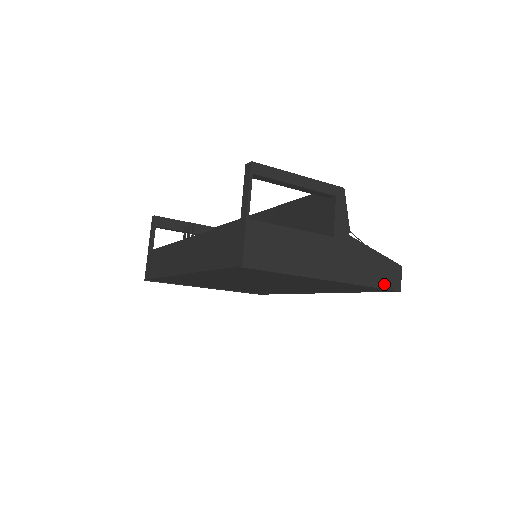
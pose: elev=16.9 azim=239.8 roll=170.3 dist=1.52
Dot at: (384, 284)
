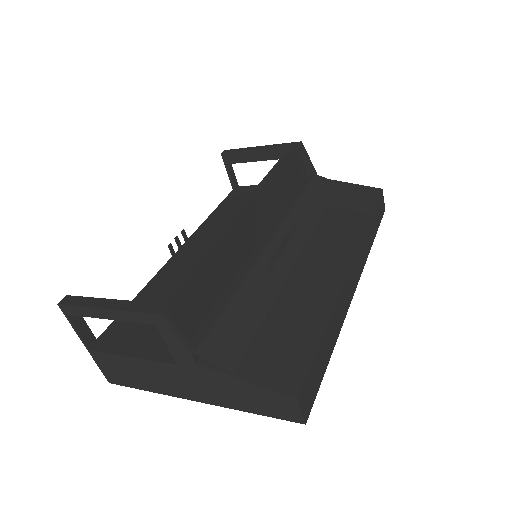
Dot at: (272, 413)
